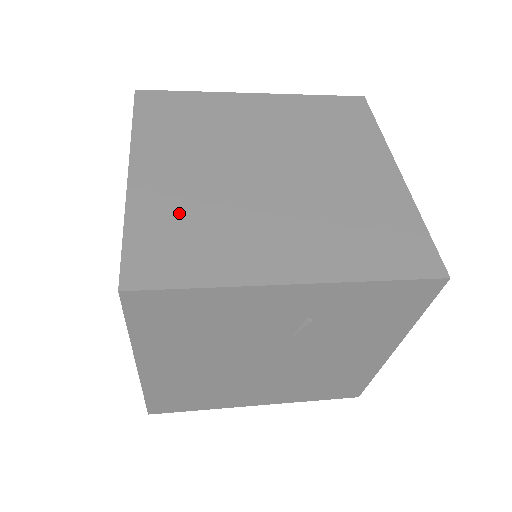
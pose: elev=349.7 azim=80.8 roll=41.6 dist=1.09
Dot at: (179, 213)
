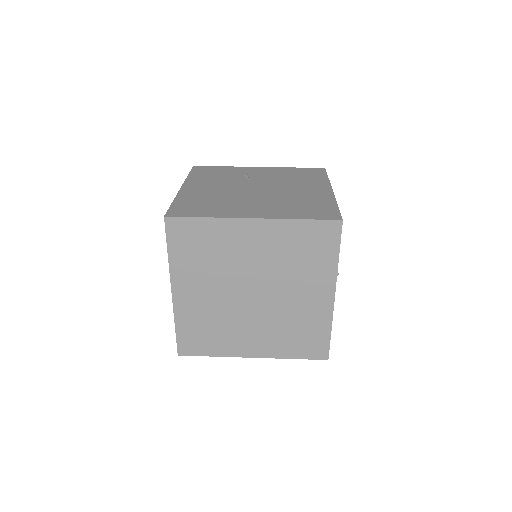
Dot at: (201, 320)
